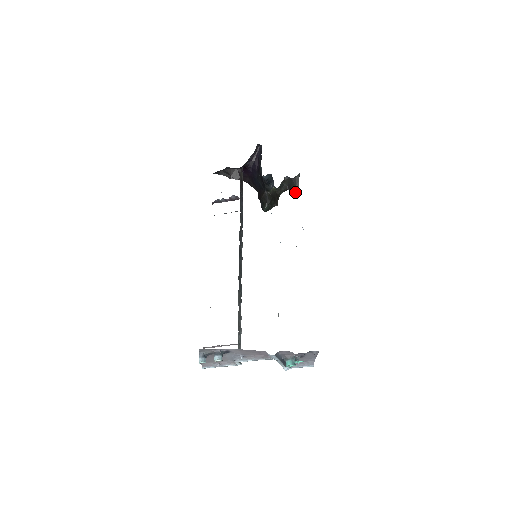
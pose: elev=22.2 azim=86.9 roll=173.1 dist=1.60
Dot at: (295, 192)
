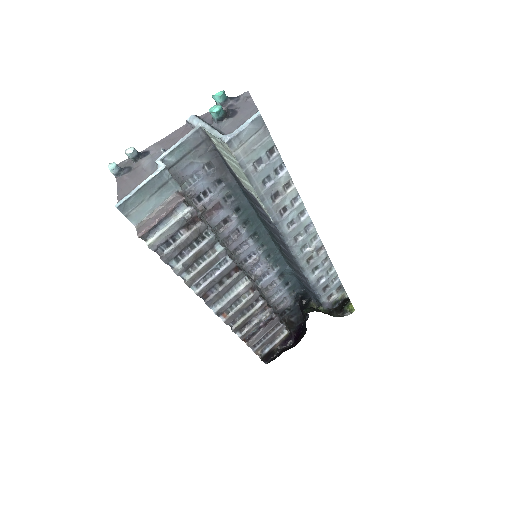
Dot at: (346, 303)
